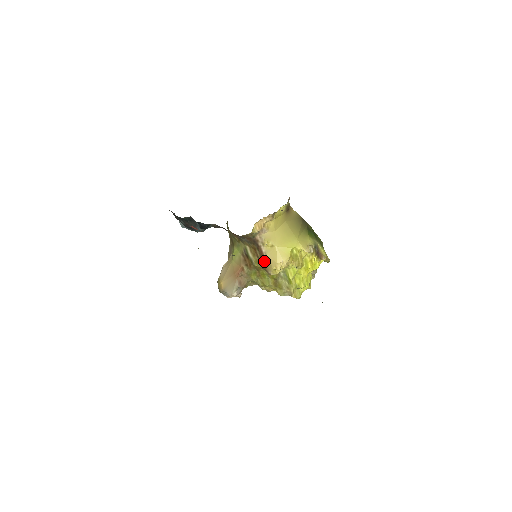
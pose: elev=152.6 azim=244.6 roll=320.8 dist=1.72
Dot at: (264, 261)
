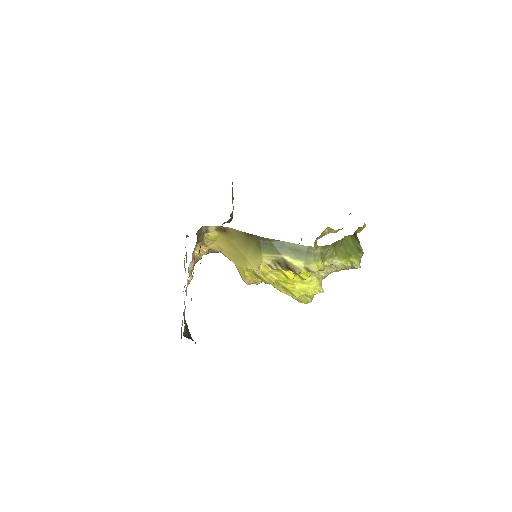
Dot at: occluded
